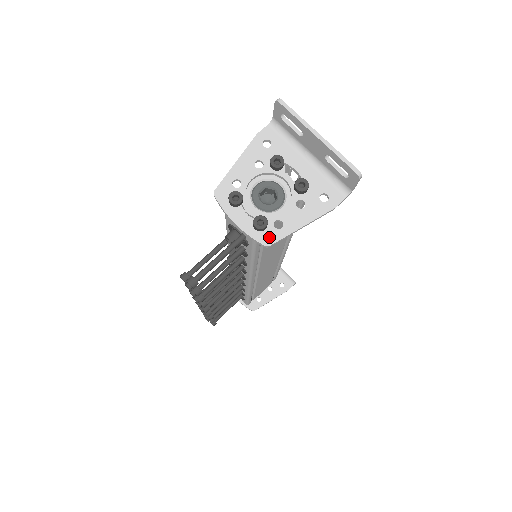
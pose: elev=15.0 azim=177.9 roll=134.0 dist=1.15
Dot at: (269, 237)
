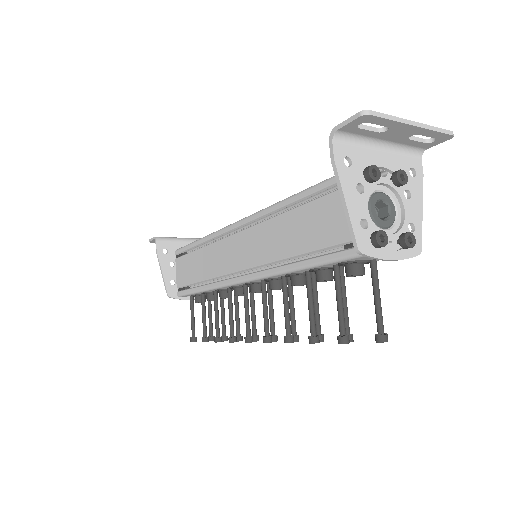
Dot at: (416, 245)
